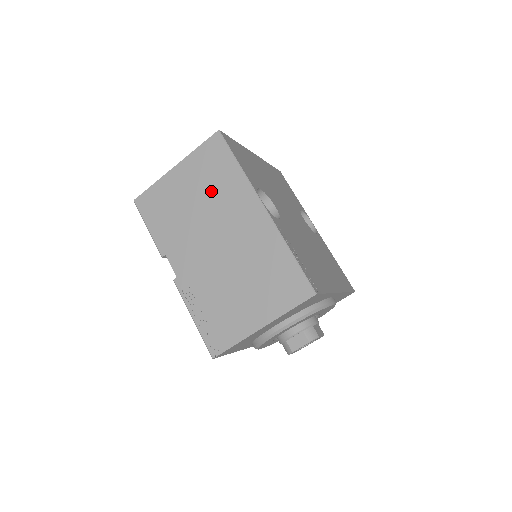
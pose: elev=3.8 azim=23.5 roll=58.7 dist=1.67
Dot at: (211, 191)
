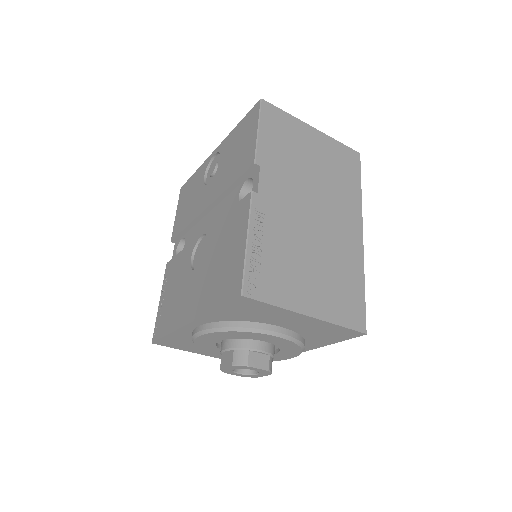
Dot at: (332, 177)
